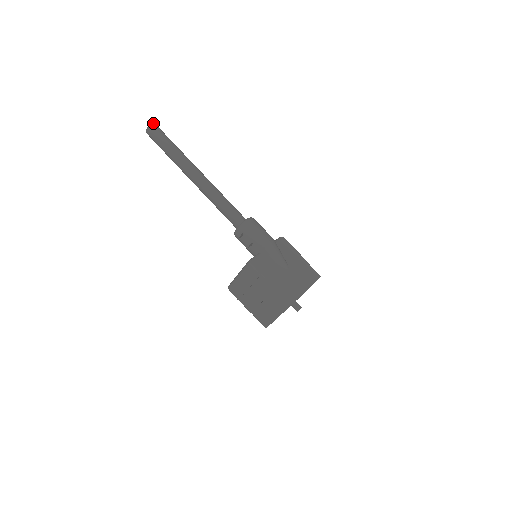
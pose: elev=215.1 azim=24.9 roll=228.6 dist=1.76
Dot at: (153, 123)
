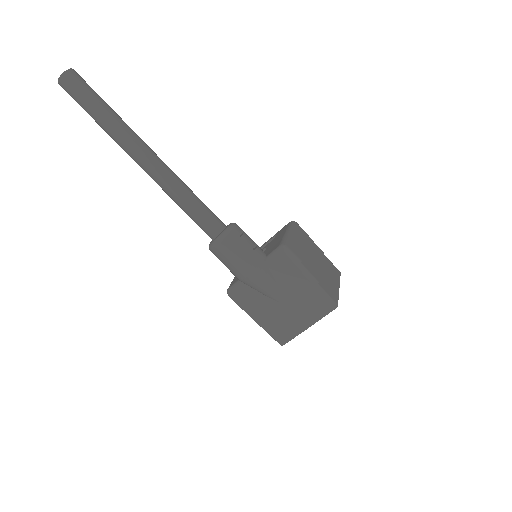
Dot at: occluded
